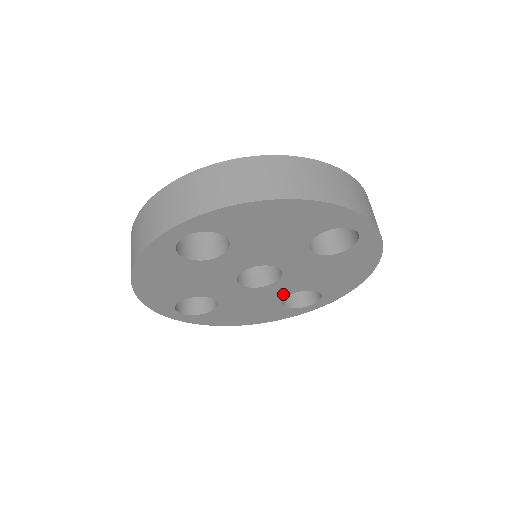
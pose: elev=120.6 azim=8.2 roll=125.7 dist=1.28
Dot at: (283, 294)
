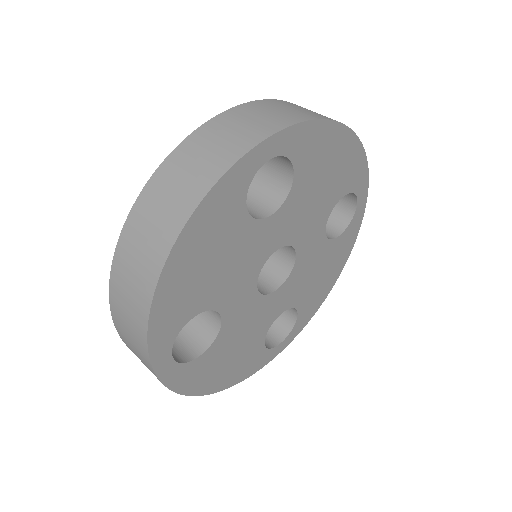
Dot at: (275, 314)
